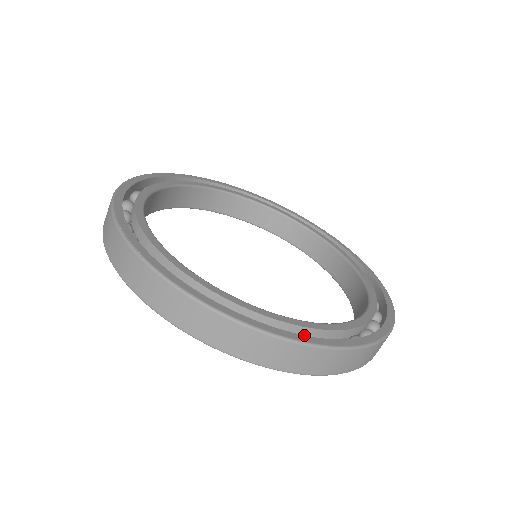
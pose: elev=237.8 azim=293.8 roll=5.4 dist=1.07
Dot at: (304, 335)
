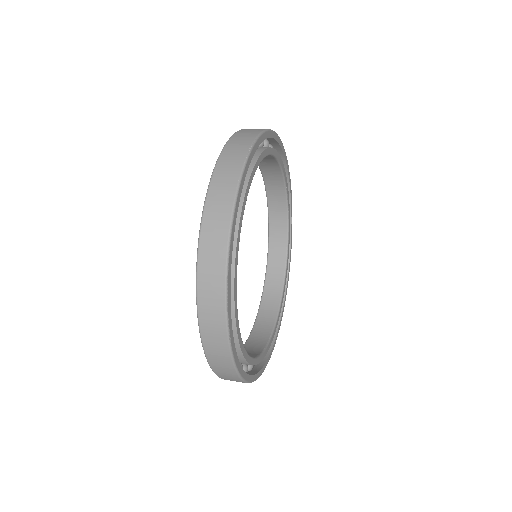
Dot at: (259, 372)
